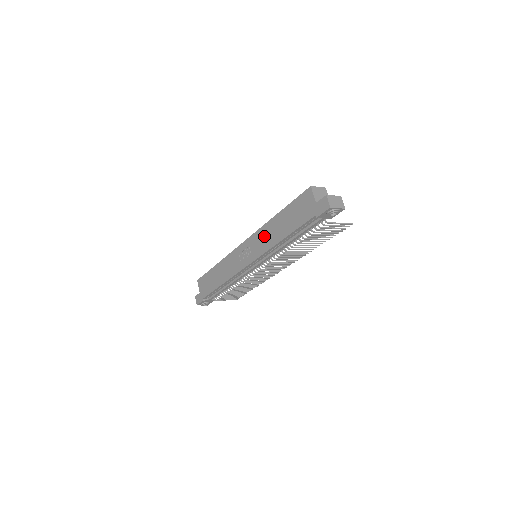
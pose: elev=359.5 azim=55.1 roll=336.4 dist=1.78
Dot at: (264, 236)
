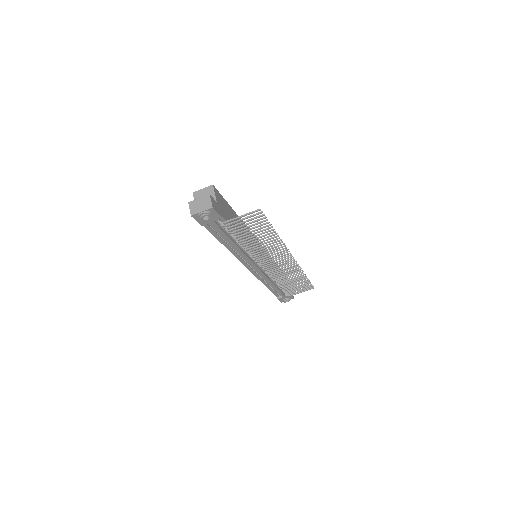
Dot at: occluded
